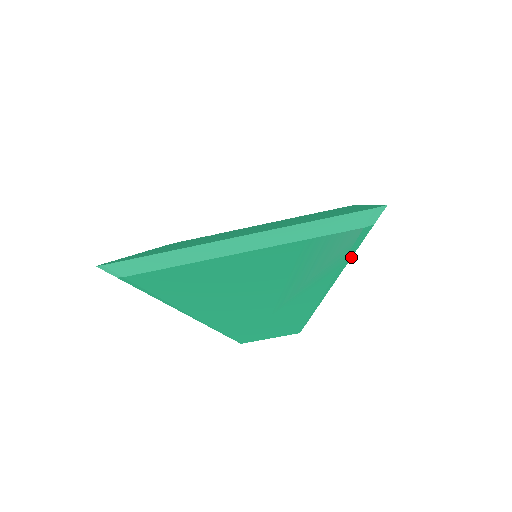
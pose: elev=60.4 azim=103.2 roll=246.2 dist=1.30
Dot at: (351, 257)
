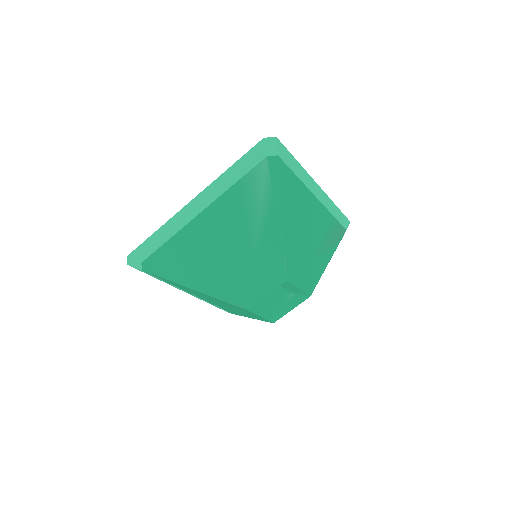
Dot at: (280, 188)
